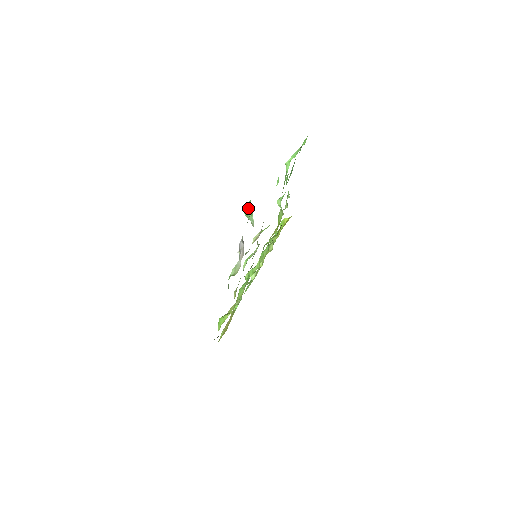
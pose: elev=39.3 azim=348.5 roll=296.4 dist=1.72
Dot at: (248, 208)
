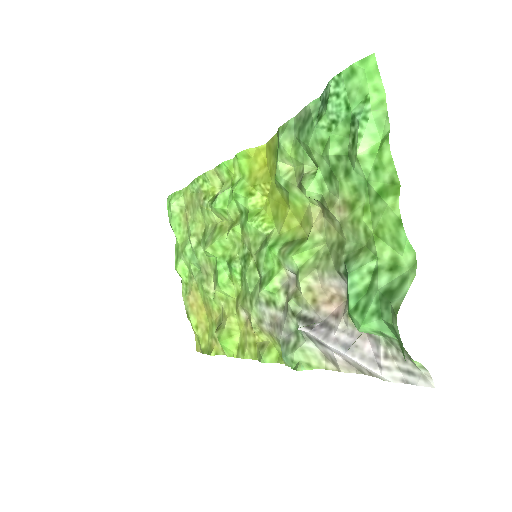
Dot at: (415, 365)
